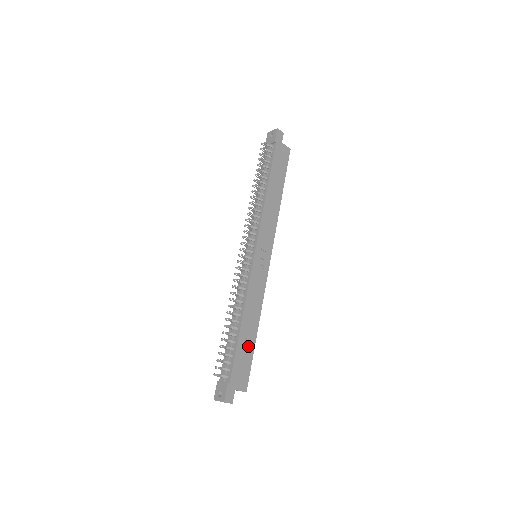
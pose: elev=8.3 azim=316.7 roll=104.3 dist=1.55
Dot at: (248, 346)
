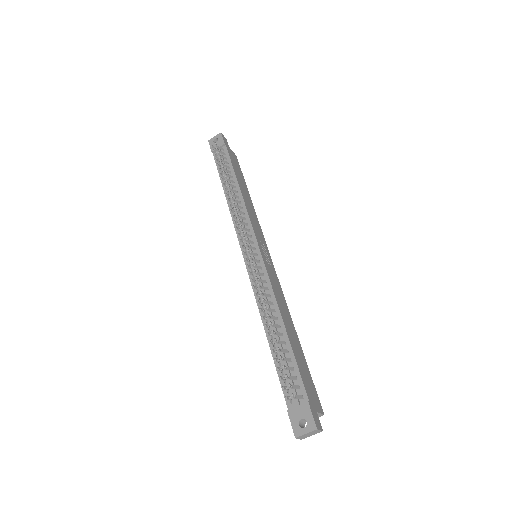
Dot at: (300, 355)
